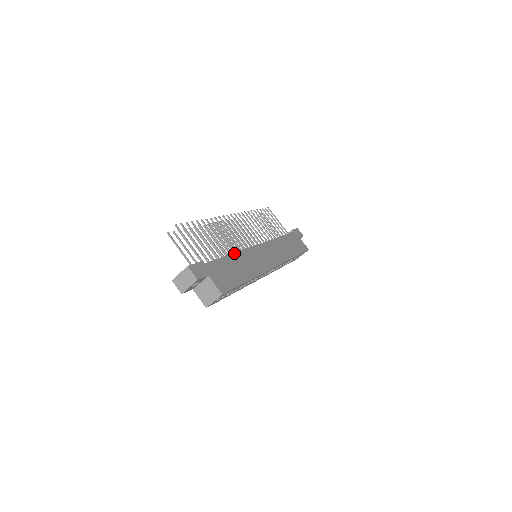
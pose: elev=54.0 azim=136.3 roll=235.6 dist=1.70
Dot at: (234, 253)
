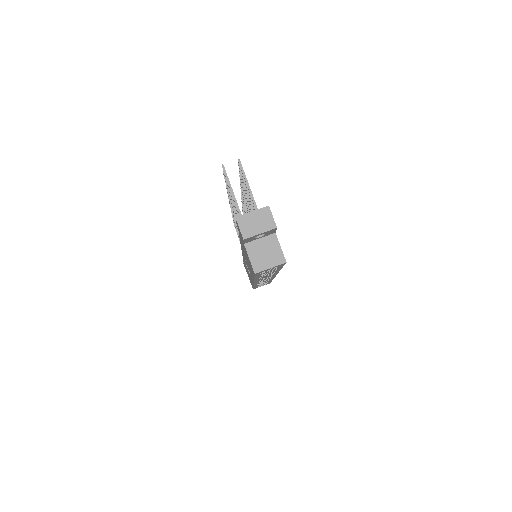
Dot at: occluded
